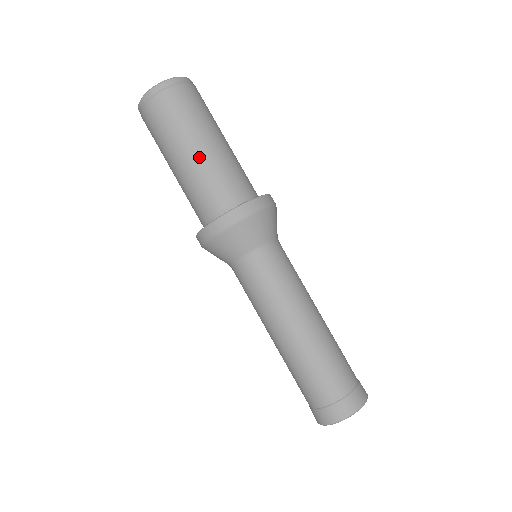
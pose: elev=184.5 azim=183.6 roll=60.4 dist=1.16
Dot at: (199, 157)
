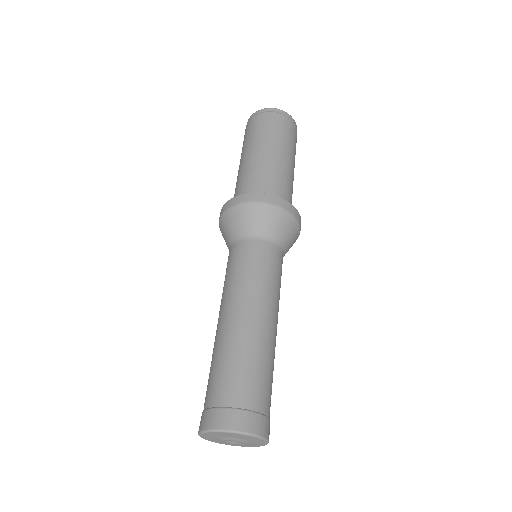
Dot at: (277, 159)
